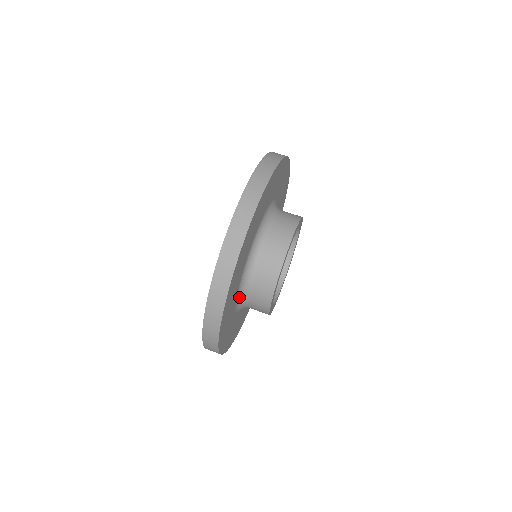
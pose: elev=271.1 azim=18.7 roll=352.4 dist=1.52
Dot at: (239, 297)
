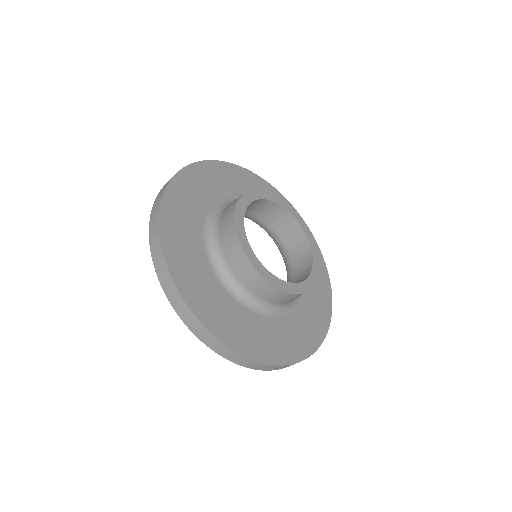
Dot at: (268, 312)
